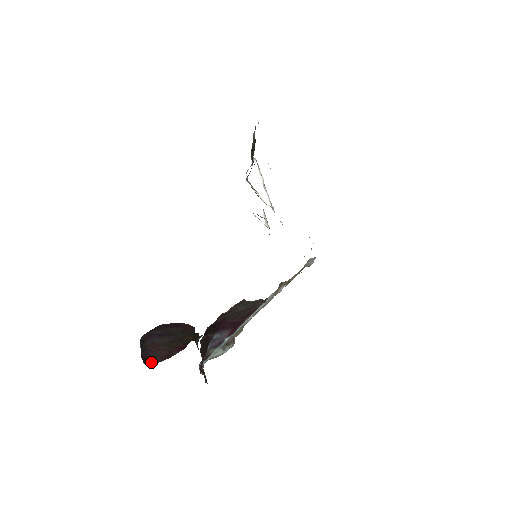
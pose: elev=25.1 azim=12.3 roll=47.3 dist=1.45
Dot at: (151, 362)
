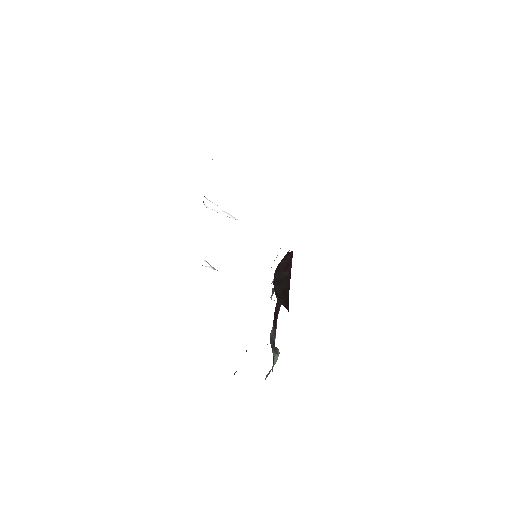
Dot at: occluded
